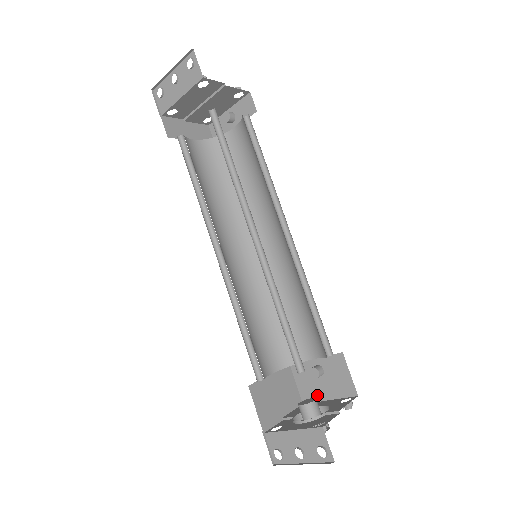
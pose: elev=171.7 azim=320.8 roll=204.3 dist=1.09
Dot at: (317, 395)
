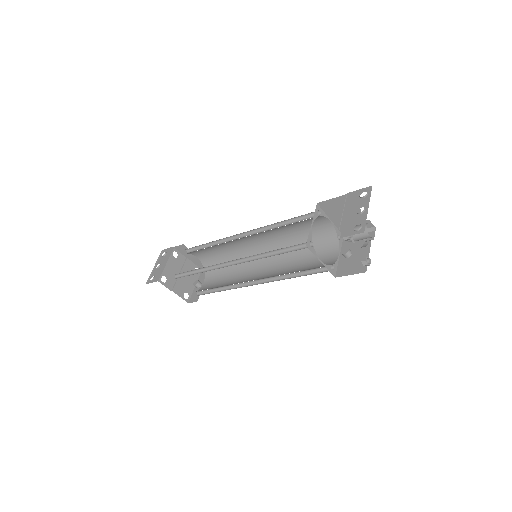
Dot at: occluded
